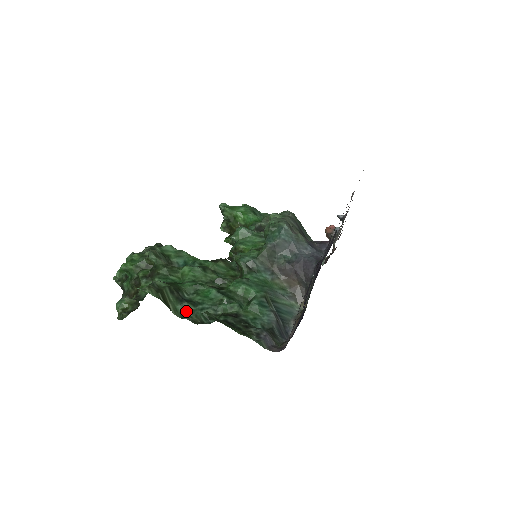
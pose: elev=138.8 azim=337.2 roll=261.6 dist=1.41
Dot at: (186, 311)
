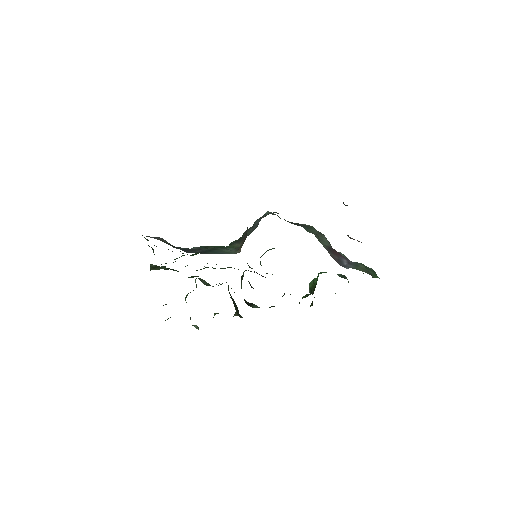
Dot at: occluded
